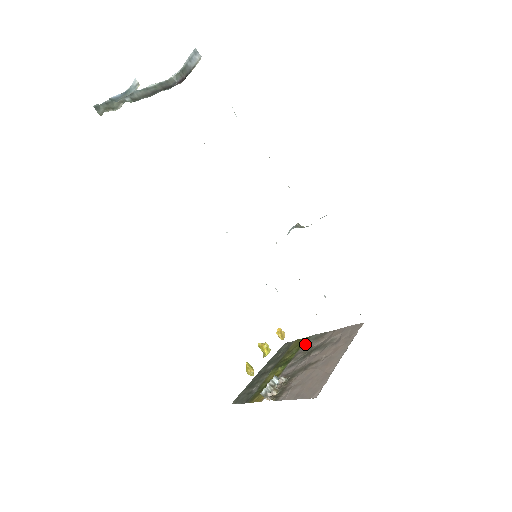
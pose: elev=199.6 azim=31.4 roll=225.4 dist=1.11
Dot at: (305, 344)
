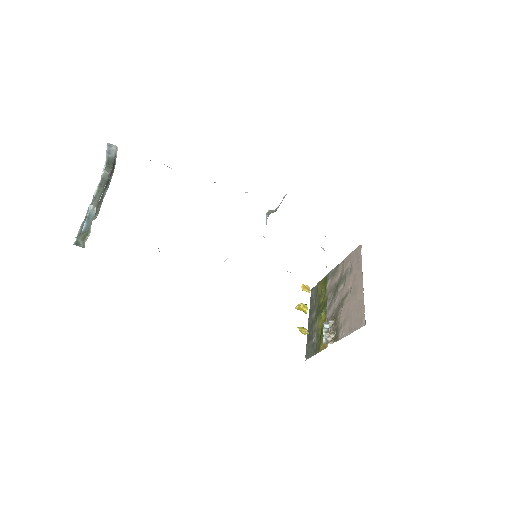
Dot at: (328, 283)
